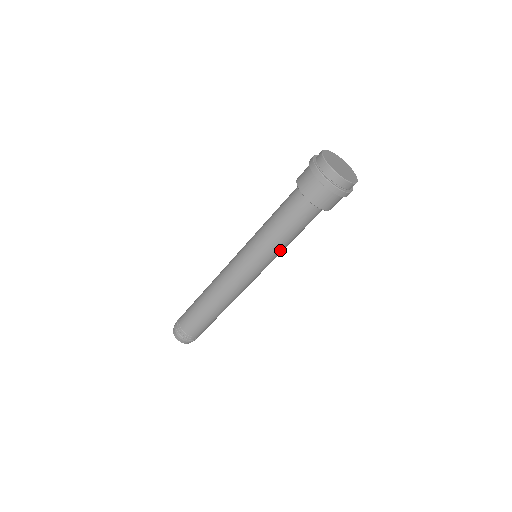
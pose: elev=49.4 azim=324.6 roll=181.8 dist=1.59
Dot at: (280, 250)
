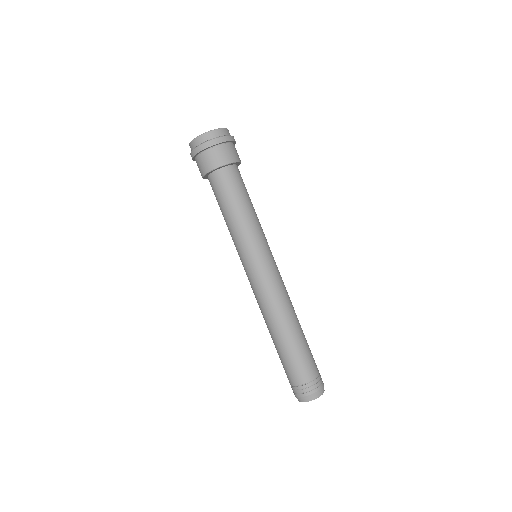
Dot at: (250, 227)
